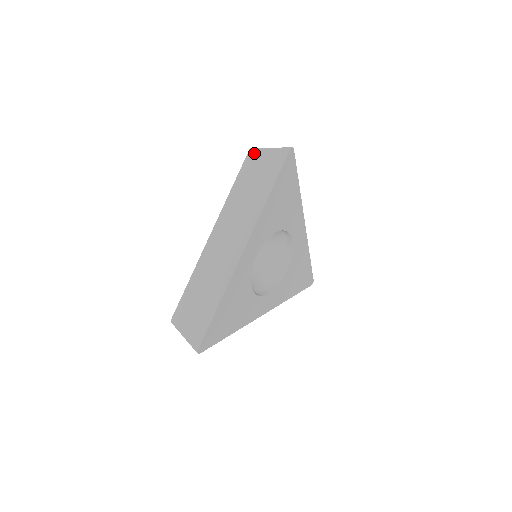
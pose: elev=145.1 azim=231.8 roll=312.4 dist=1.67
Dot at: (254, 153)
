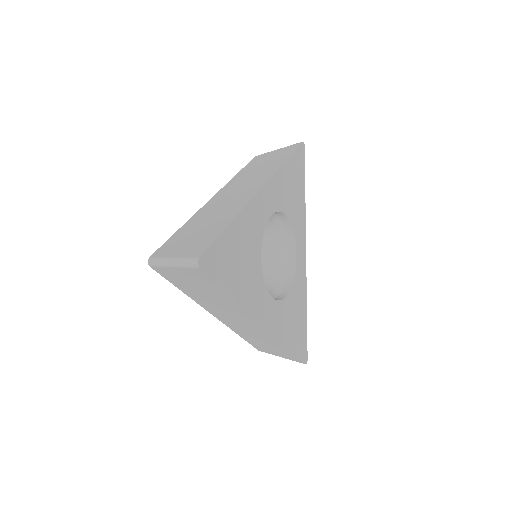
Dot at: (262, 155)
